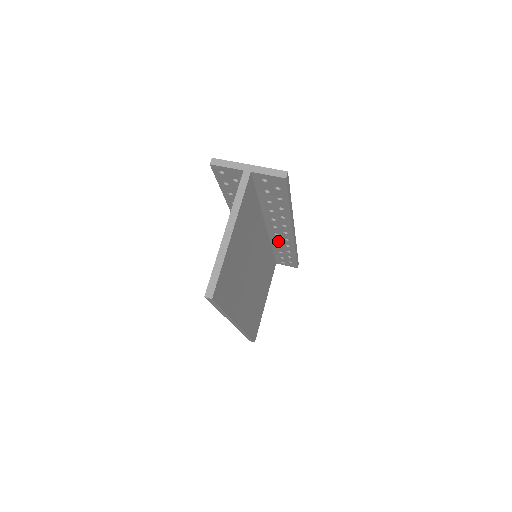
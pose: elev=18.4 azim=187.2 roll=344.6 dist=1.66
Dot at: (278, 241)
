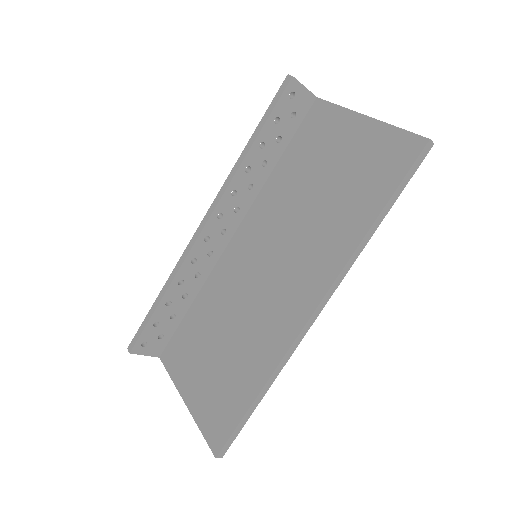
Dot at: occluded
